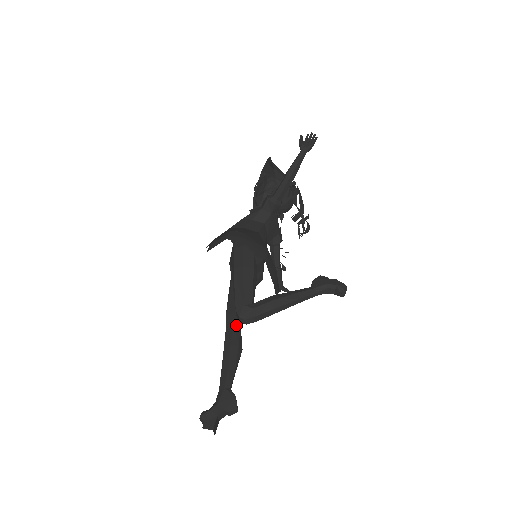
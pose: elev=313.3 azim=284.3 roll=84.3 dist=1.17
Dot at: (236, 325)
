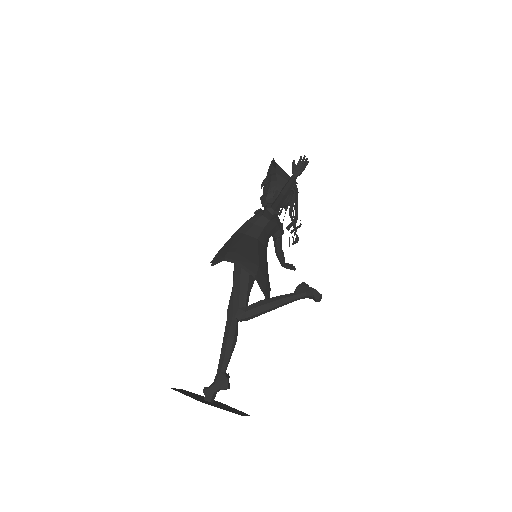
Dot at: (234, 320)
